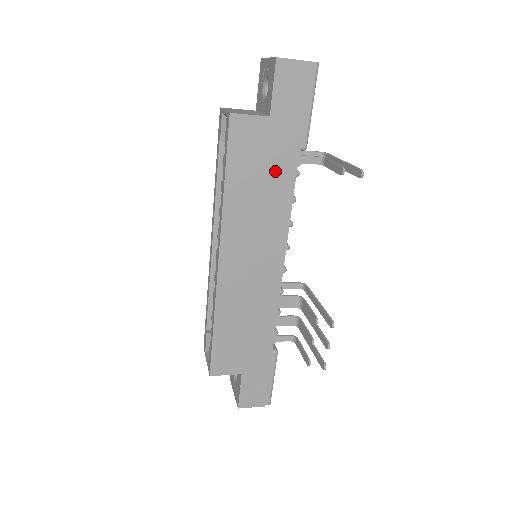
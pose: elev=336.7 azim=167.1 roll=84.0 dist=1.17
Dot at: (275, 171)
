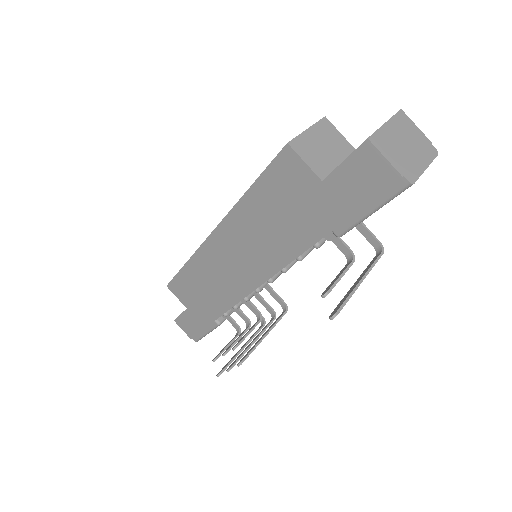
Dot at: (296, 225)
